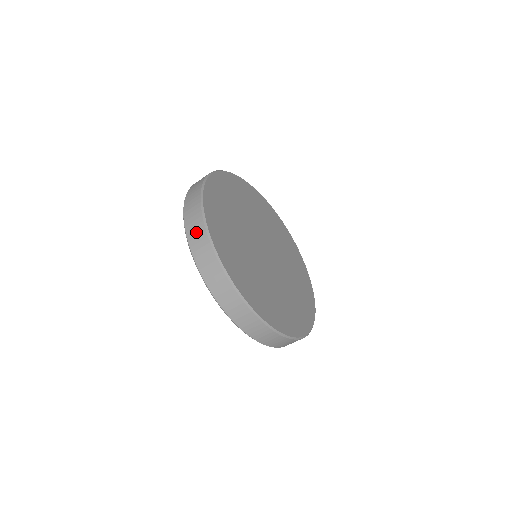
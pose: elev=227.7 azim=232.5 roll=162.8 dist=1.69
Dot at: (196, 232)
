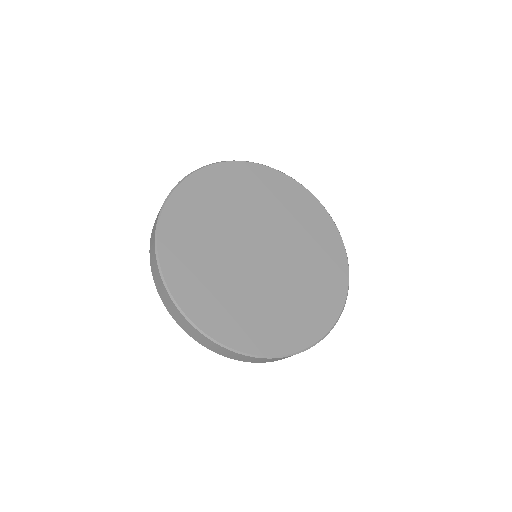
Dot at: (152, 246)
